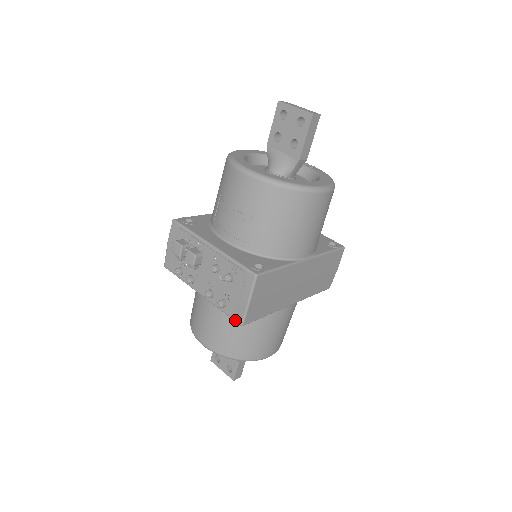
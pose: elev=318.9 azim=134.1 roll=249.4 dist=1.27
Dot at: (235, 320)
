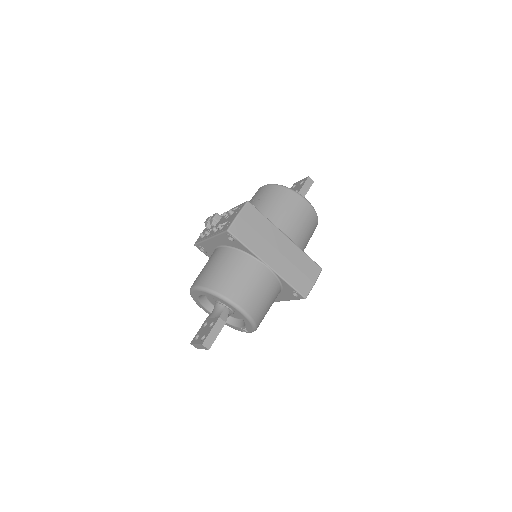
Dot at: (225, 230)
